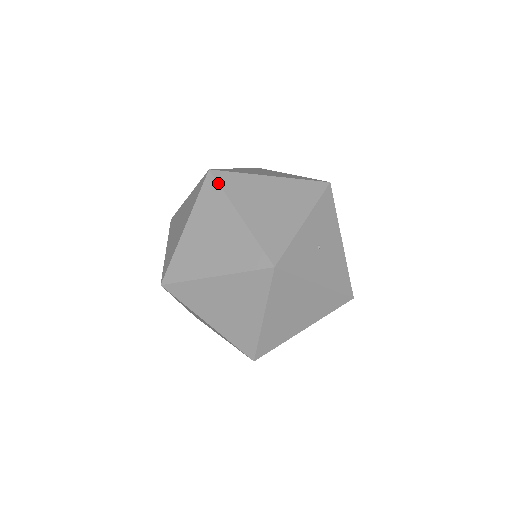
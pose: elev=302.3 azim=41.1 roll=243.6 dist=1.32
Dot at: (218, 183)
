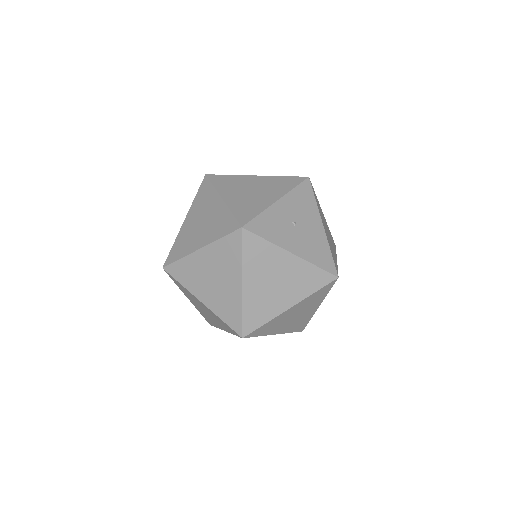
Dot at: (210, 181)
